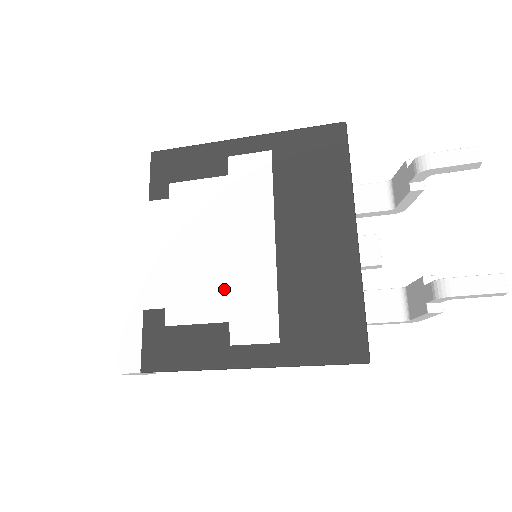
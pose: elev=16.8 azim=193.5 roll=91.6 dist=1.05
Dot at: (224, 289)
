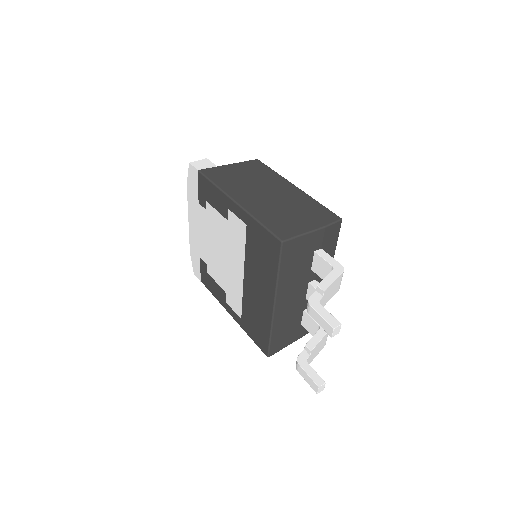
Dot at: (225, 278)
